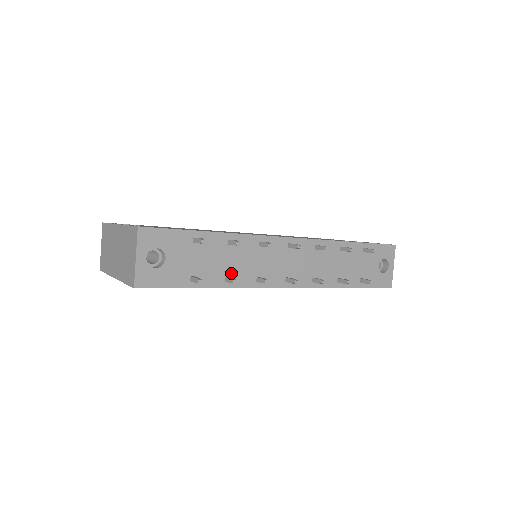
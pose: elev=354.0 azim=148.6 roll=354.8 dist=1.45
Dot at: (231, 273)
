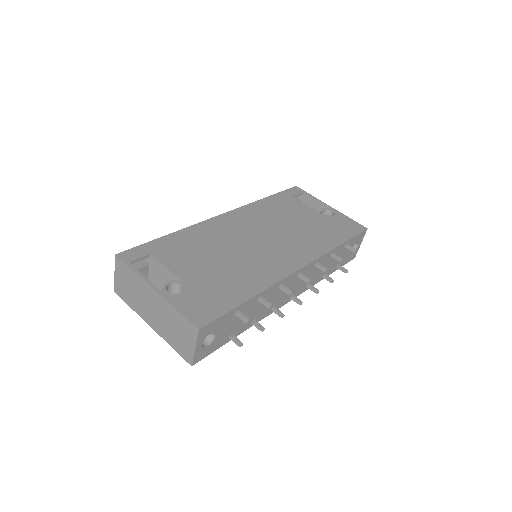
Dot at: (256, 316)
